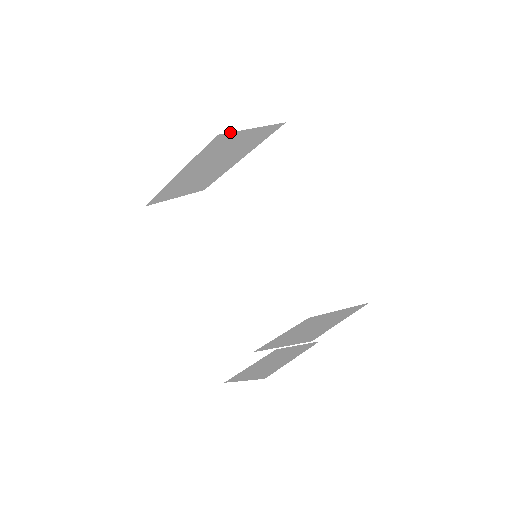
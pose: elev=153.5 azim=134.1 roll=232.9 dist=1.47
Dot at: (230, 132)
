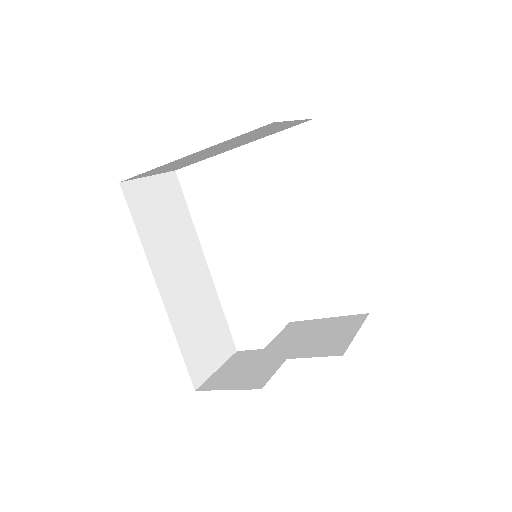
Dot at: occluded
